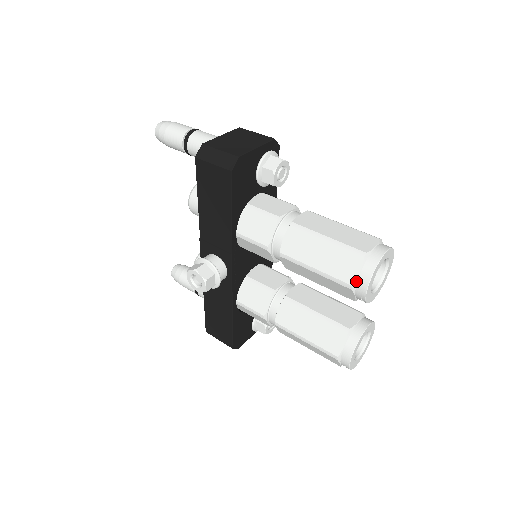
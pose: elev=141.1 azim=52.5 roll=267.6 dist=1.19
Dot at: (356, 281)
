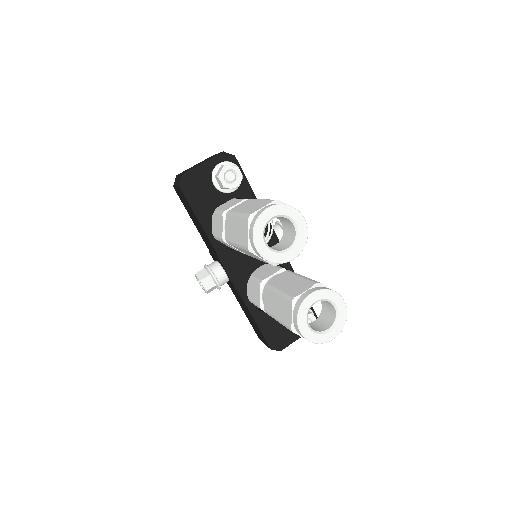
Dot at: (249, 242)
